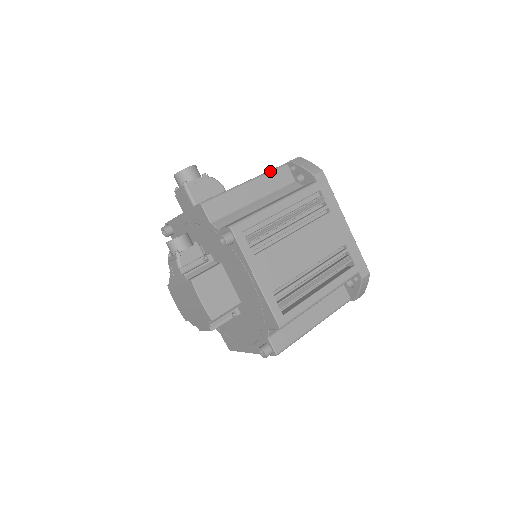
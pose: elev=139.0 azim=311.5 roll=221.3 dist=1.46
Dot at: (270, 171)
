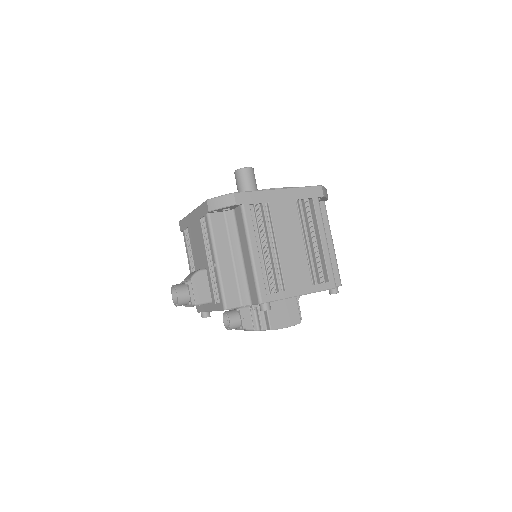
Dot at: (211, 234)
